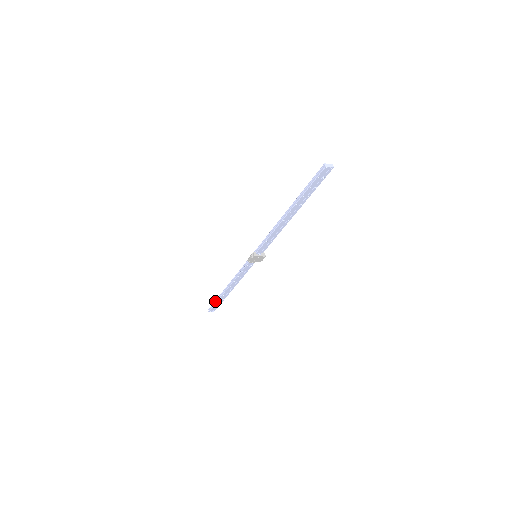
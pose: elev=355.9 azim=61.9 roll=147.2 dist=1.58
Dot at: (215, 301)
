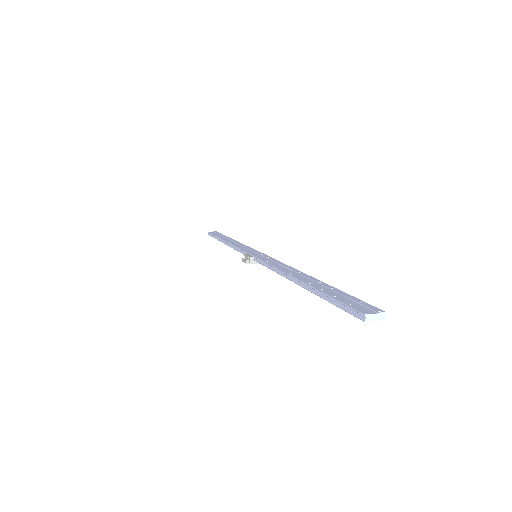
Dot at: (213, 235)
